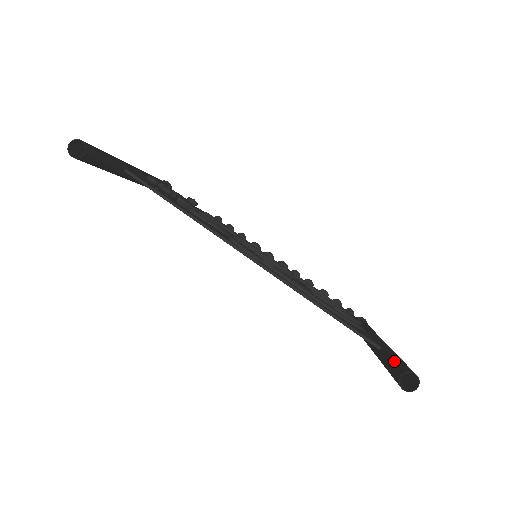
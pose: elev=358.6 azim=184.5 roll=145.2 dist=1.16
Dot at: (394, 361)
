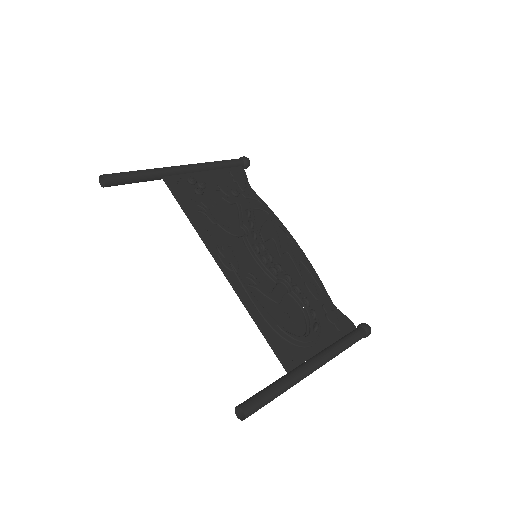
Dot at: (260, 392)
